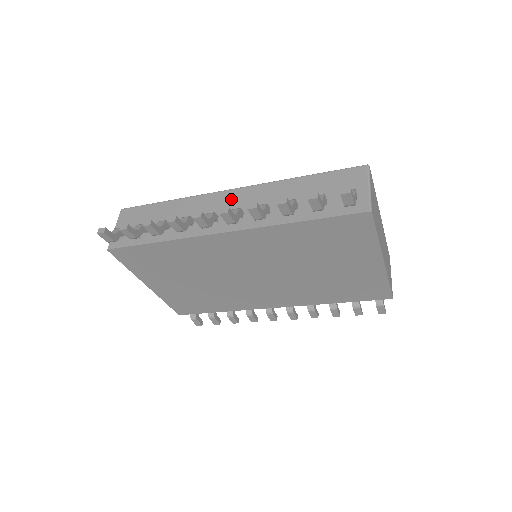
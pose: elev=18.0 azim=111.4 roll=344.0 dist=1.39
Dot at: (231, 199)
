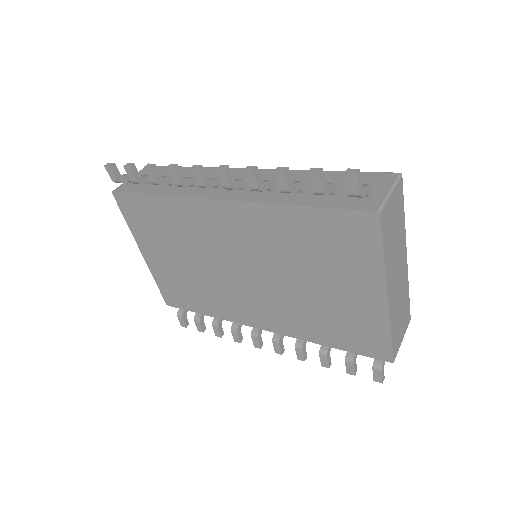
Dot at: occluded
